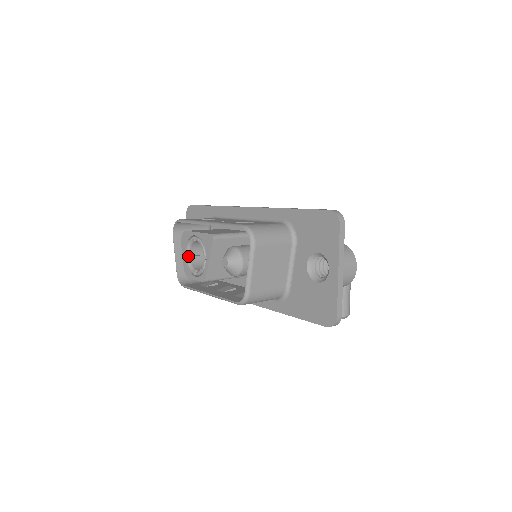
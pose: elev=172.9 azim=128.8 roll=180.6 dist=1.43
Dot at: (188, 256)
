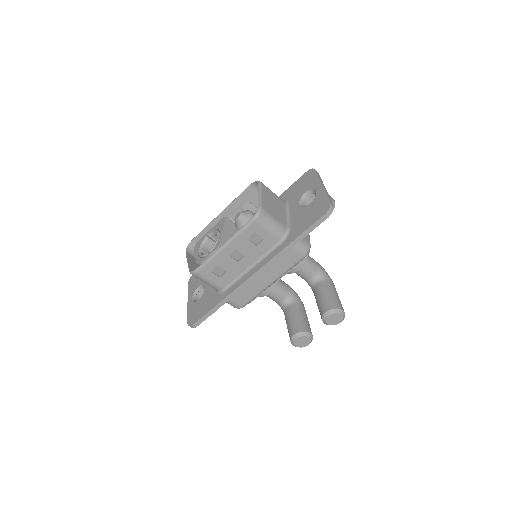
Dot at: (201, 252)
